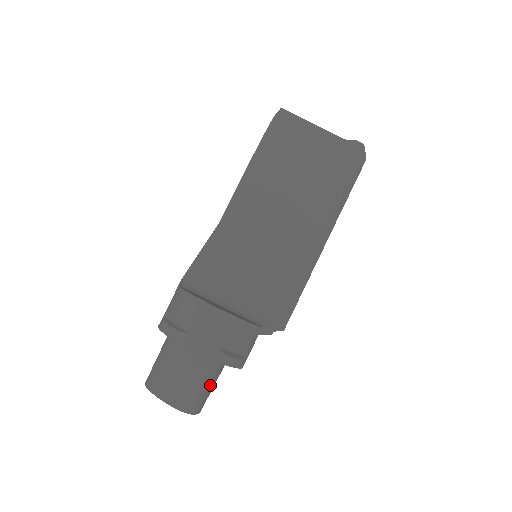
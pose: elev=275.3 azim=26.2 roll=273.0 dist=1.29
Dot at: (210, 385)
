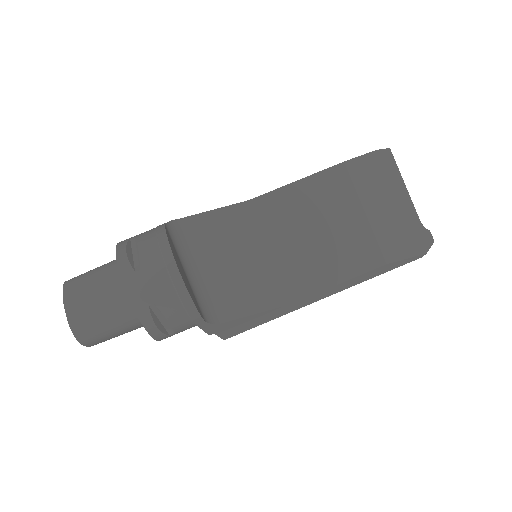
Dot at: (117, 331)
